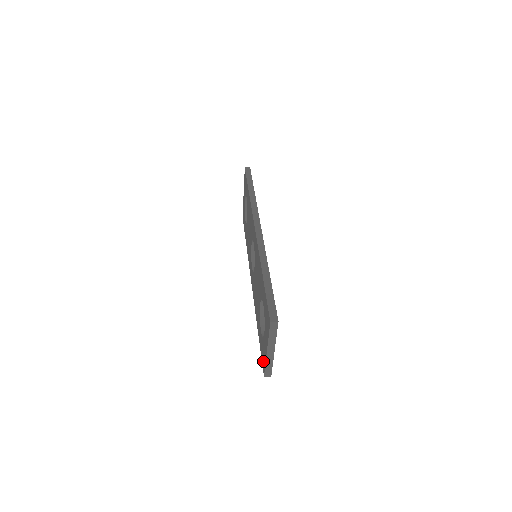
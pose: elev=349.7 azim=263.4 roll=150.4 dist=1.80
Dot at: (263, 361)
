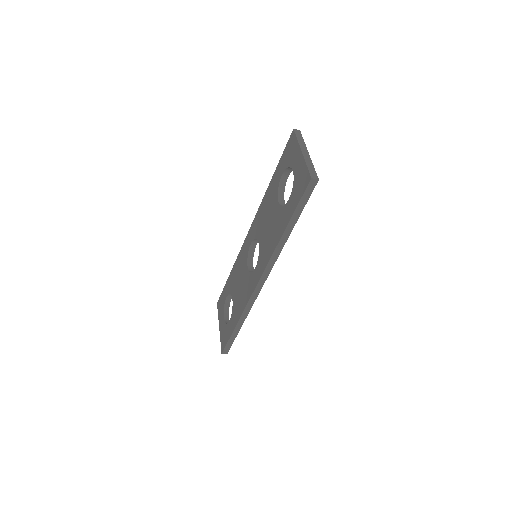
Dot at: (303, 181)
